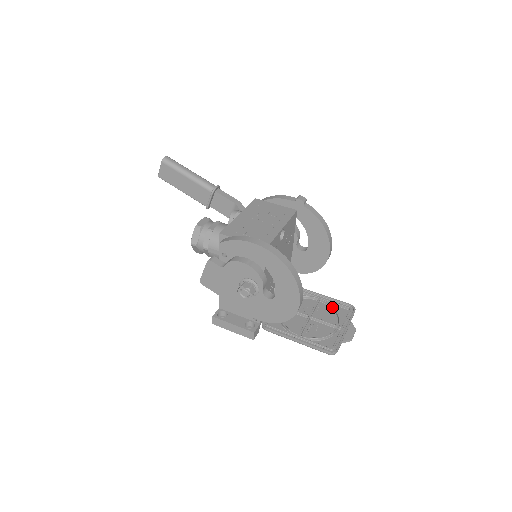
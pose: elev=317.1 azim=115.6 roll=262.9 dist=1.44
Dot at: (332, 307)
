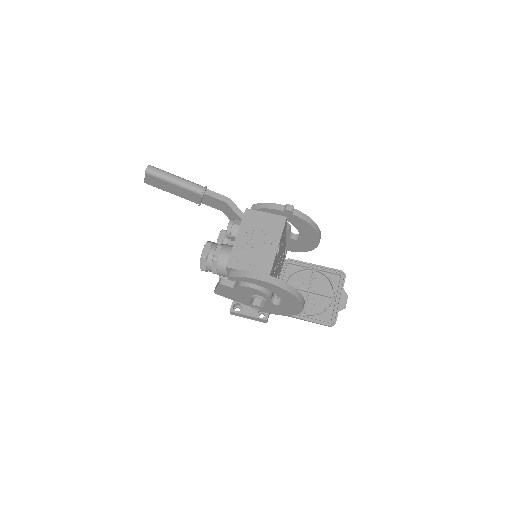
Dot at: (326, 277)
